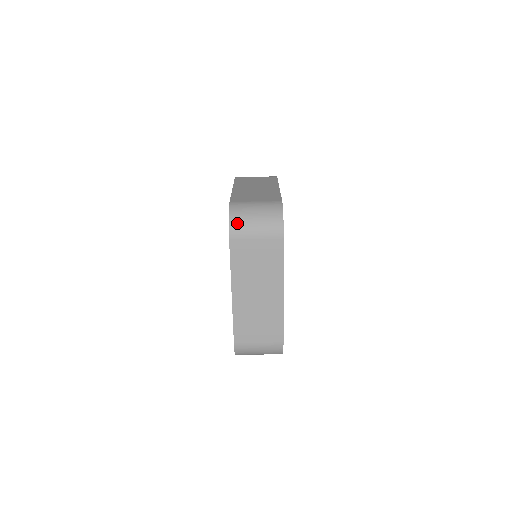
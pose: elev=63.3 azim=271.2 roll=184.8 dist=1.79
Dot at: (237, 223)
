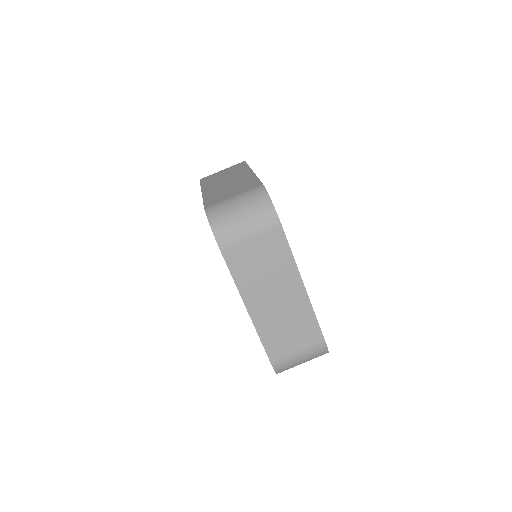
Dot at: (222, 229)
